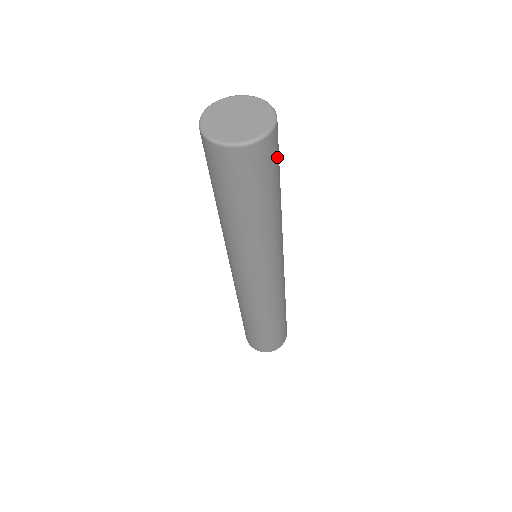
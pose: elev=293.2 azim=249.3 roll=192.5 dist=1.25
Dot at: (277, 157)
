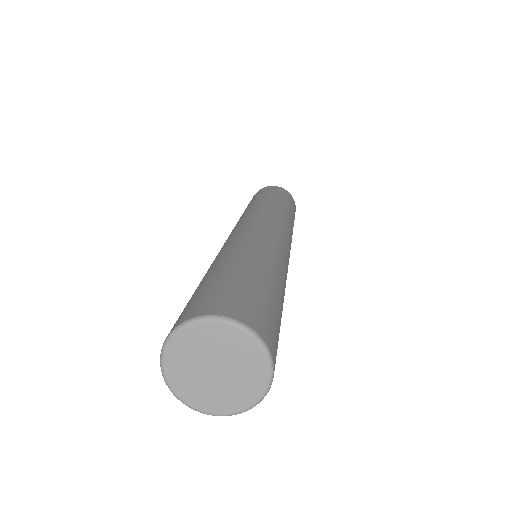
Dot at: occluded
